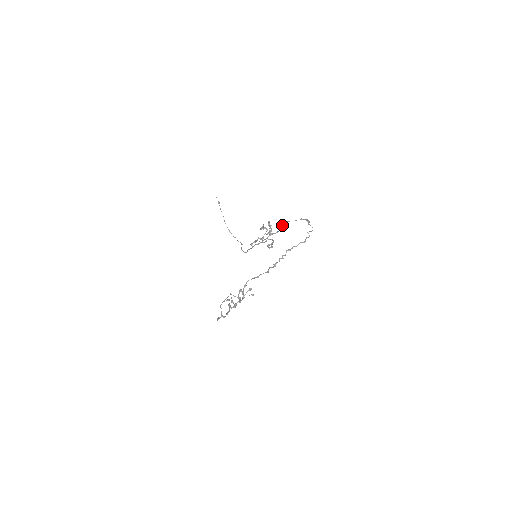
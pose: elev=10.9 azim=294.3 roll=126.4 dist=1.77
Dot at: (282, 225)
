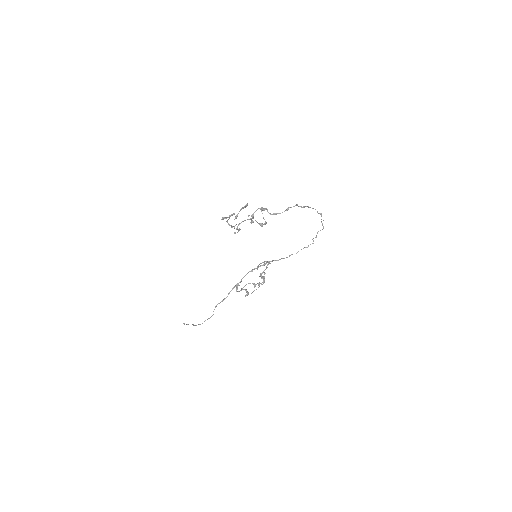
Dot at: (283, 258)
